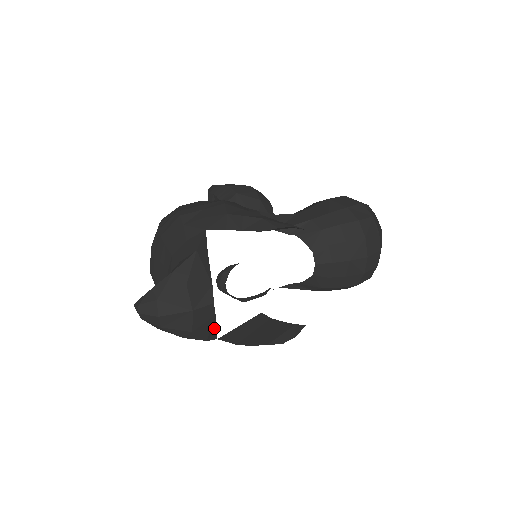
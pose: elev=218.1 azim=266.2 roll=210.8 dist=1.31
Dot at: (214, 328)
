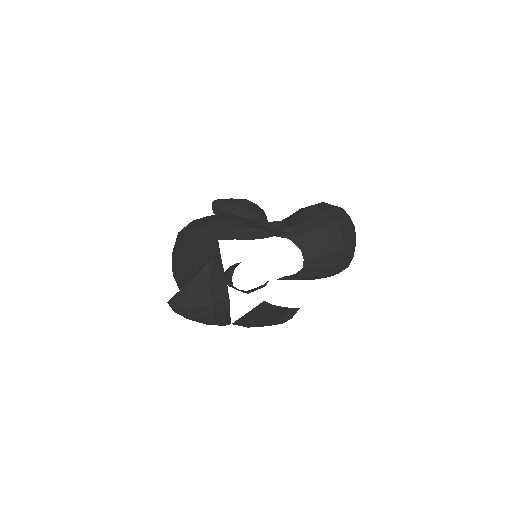
Dot at: (229, 315)
